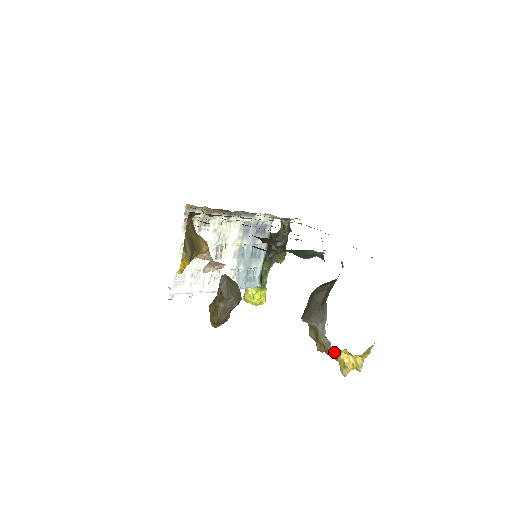
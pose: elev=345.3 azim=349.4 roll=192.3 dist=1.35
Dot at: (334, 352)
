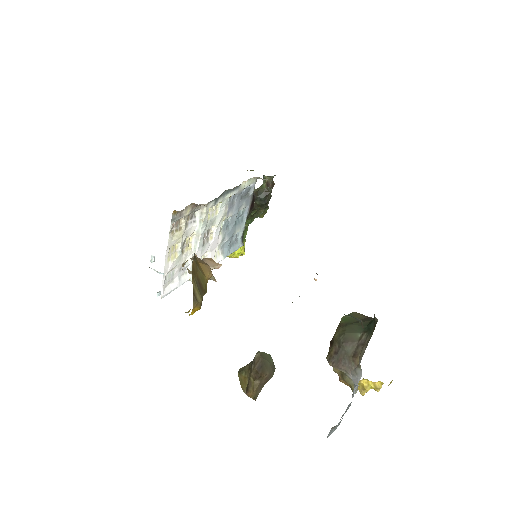
Dot at: occluded
